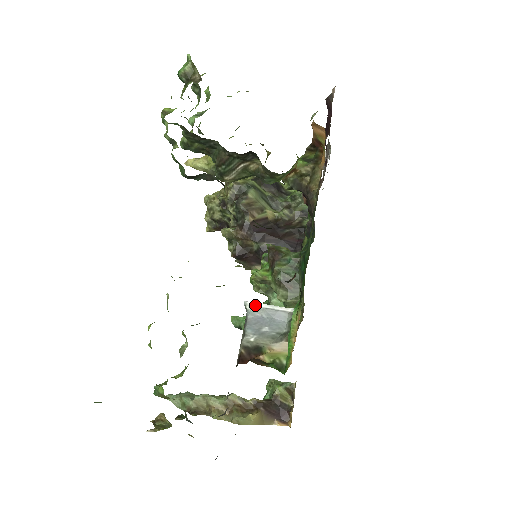
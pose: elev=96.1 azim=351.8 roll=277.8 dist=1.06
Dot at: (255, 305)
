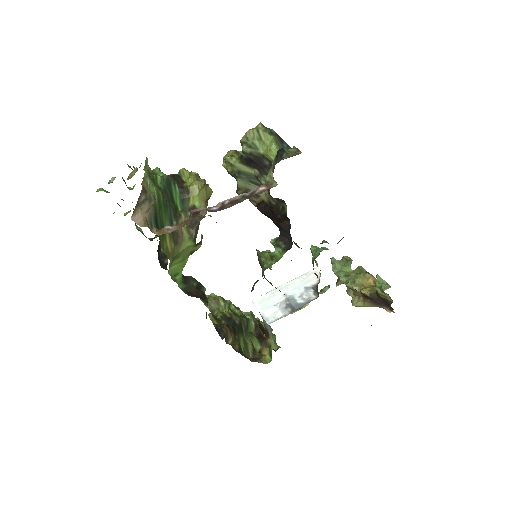
Dot at: (256, 307)
